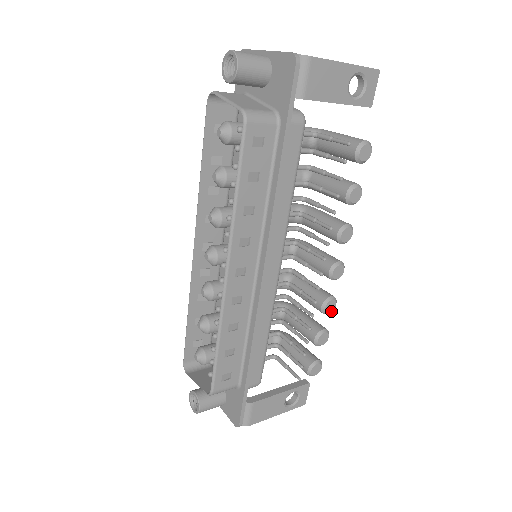
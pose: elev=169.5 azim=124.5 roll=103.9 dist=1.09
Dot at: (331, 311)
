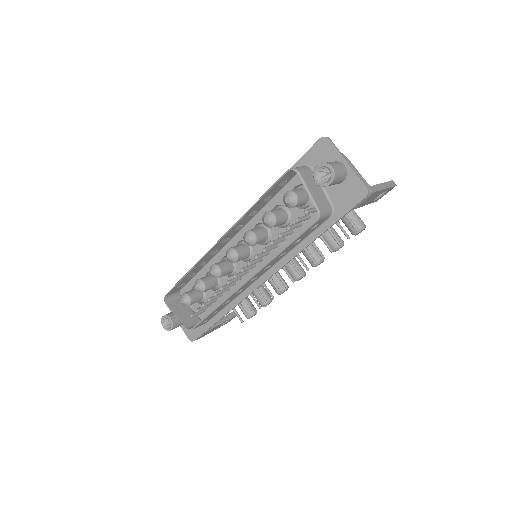
Dot at: (282, 293)
